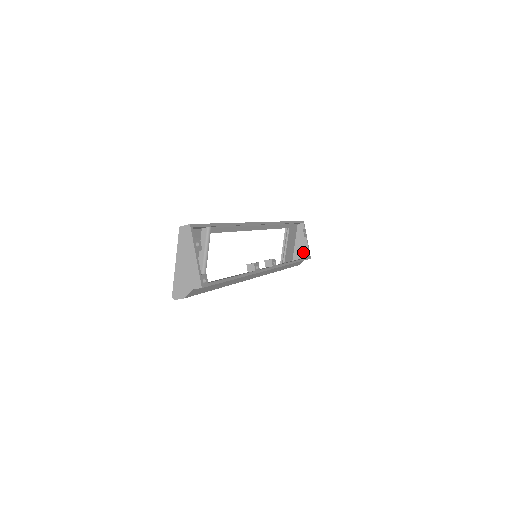
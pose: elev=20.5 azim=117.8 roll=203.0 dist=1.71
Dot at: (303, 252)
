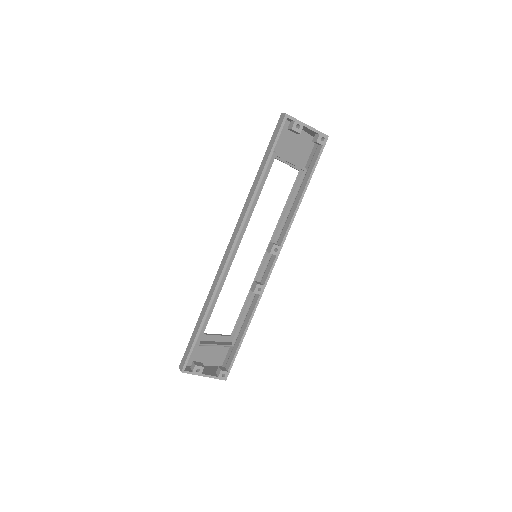
Dot at: occluded
